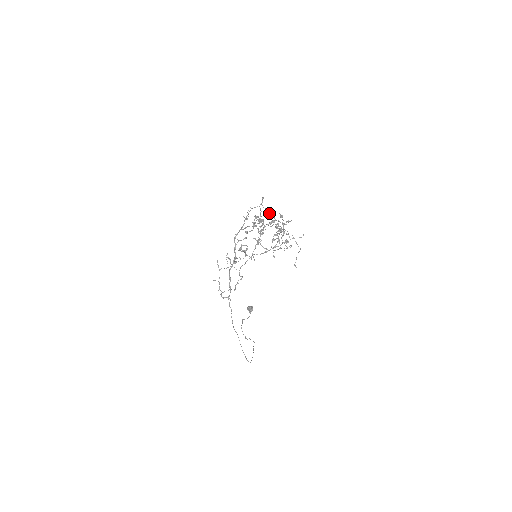
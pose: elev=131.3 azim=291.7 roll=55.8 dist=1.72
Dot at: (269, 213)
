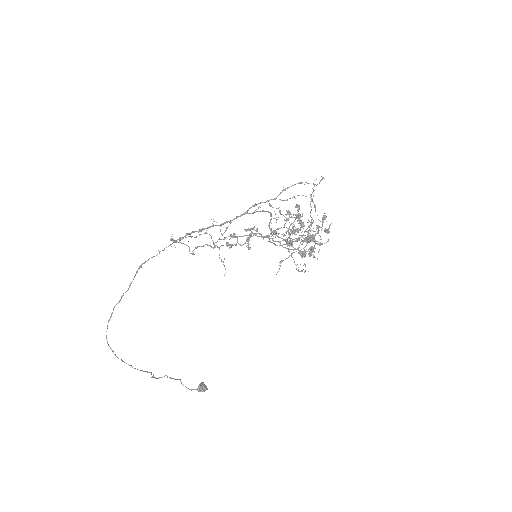
Dot at: occluded
